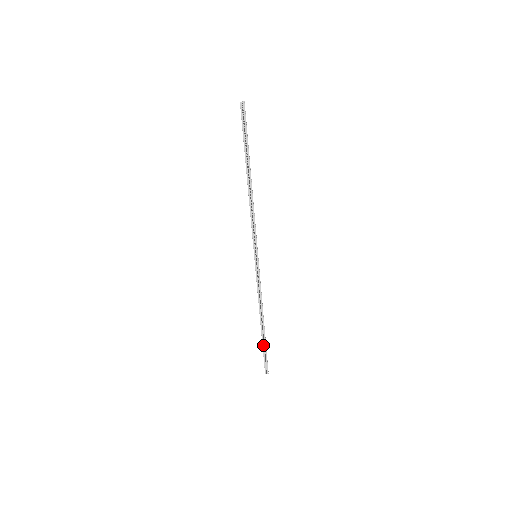
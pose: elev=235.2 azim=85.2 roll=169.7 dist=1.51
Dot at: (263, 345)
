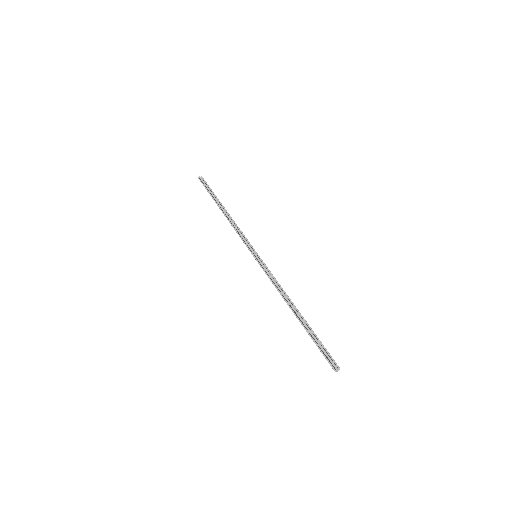
Dot at: (310, 335)
